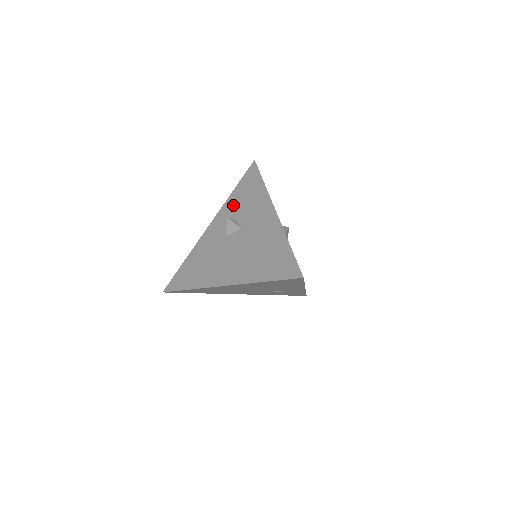
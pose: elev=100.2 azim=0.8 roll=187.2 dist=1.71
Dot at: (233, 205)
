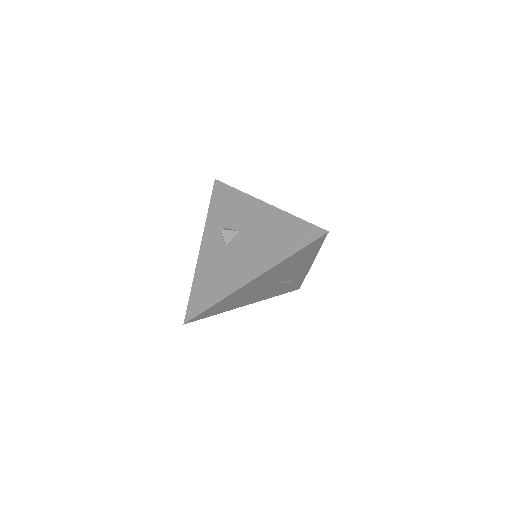
Dot at: (216, 220)
